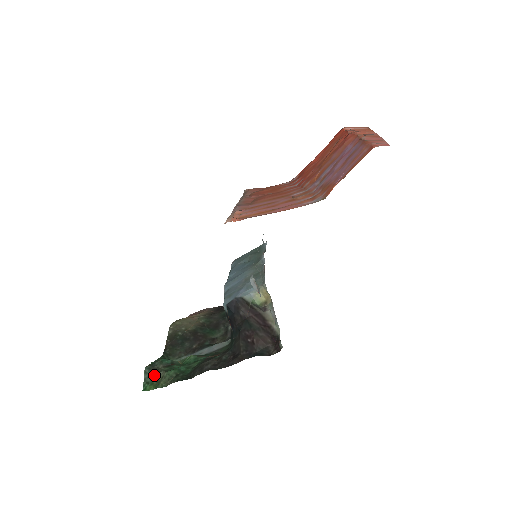
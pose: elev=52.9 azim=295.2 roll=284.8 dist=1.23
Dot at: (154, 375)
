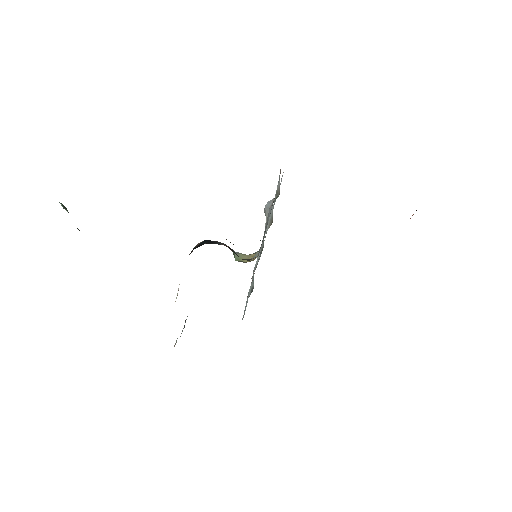
Dot at: occluded
